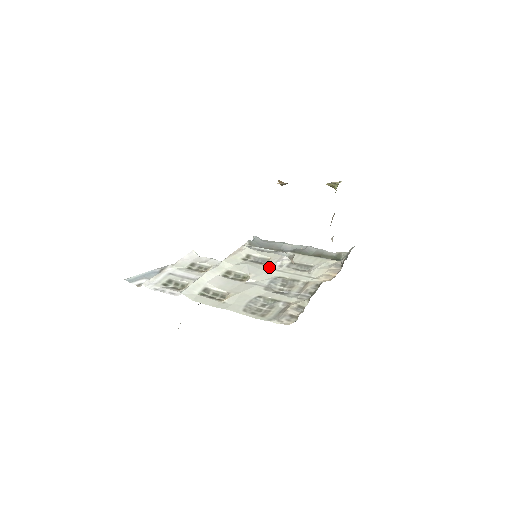
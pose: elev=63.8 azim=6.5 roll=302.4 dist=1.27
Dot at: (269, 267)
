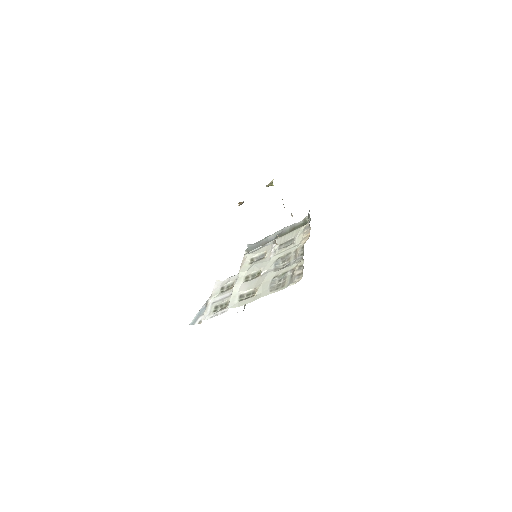
Dot at: (268, 257)
